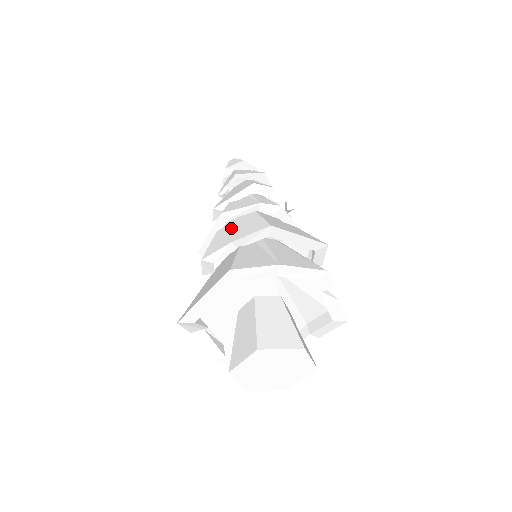
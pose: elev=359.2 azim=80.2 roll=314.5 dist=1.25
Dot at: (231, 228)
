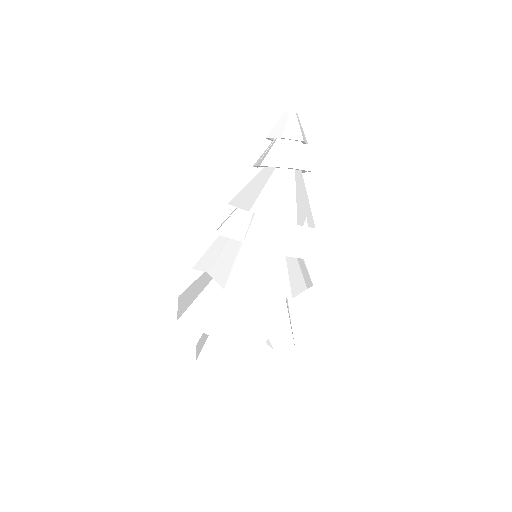
Dot at: (223, 246)
